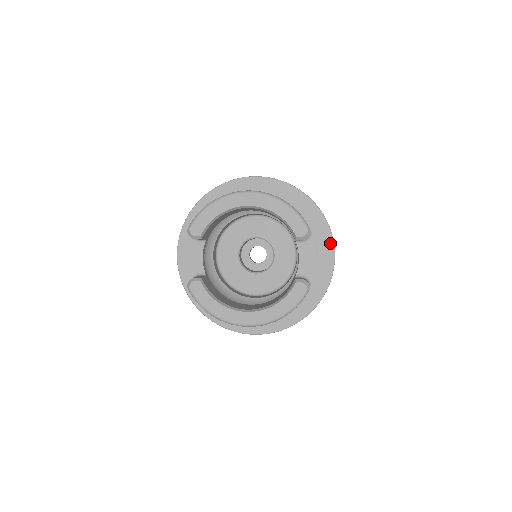
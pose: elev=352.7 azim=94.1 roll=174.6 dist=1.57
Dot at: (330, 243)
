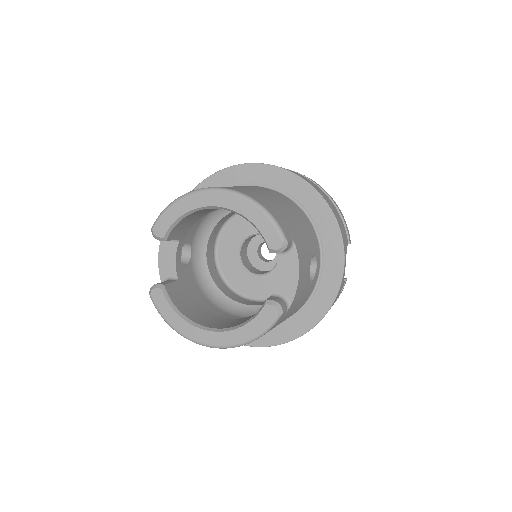
Dot at: (339, 250)
